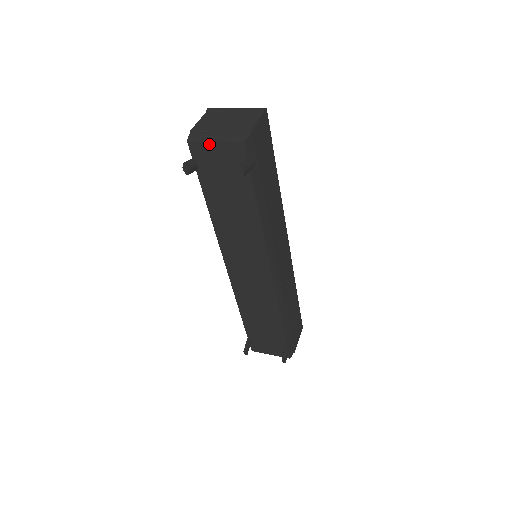
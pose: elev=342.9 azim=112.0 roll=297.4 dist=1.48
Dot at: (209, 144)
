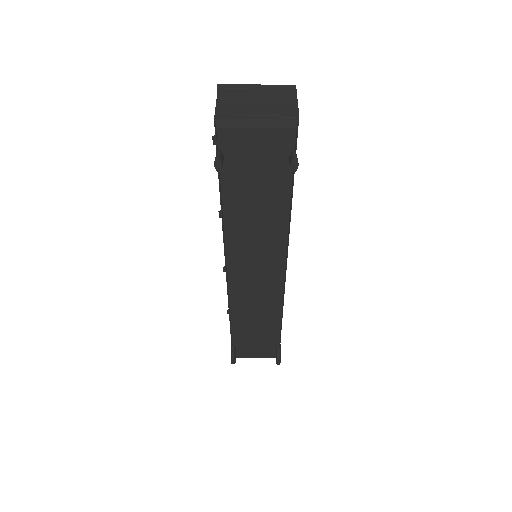
Dot at: (248, 132)
